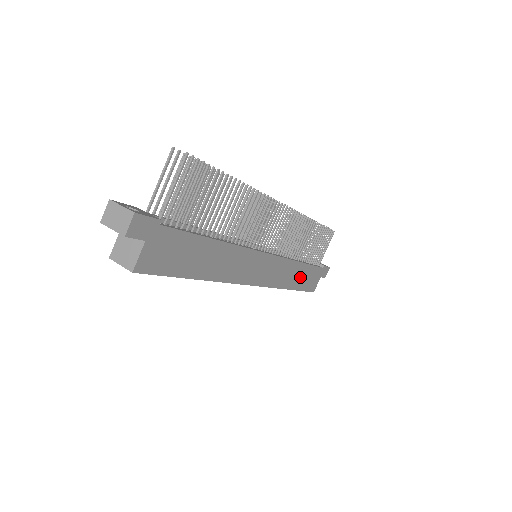
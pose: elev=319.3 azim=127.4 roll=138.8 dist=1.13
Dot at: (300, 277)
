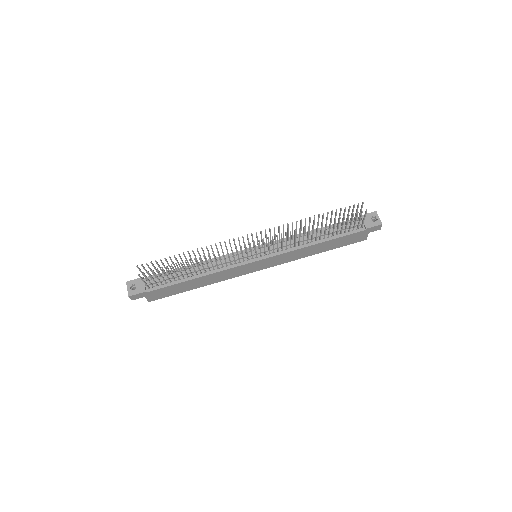
Dot at: (326, 246)
